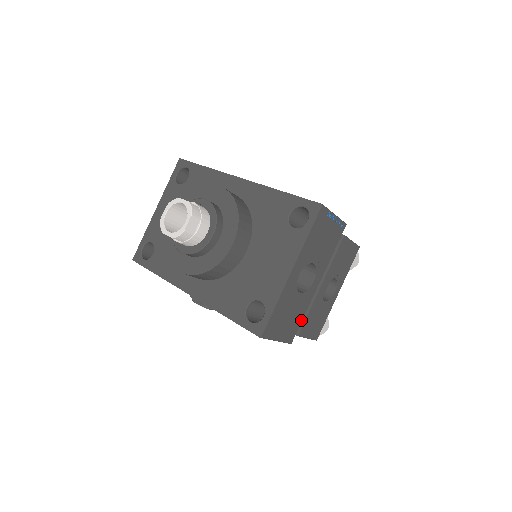
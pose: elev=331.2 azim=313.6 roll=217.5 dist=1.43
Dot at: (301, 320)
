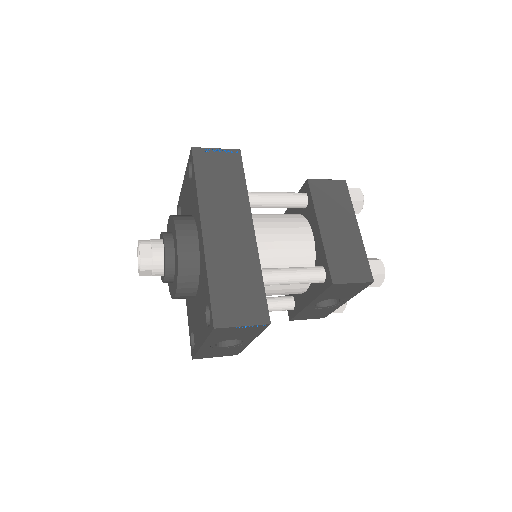
Dot at: (242, 350)
